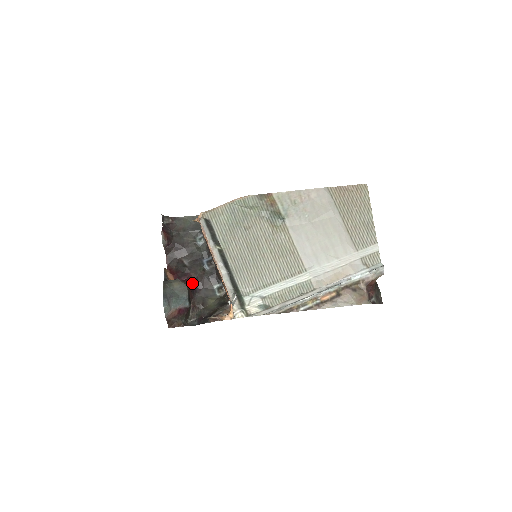
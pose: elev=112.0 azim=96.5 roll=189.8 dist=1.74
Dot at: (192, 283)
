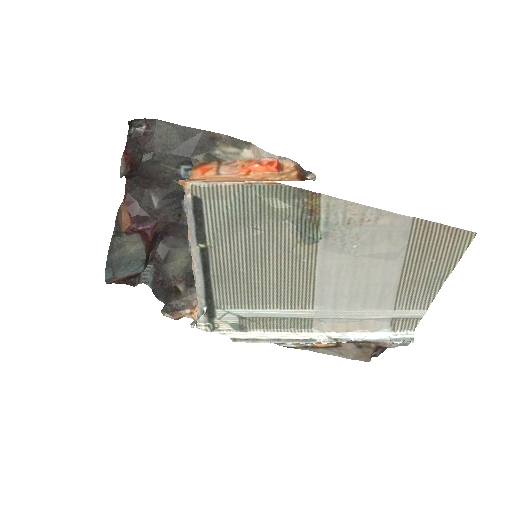
Dot at: (157, 232)
